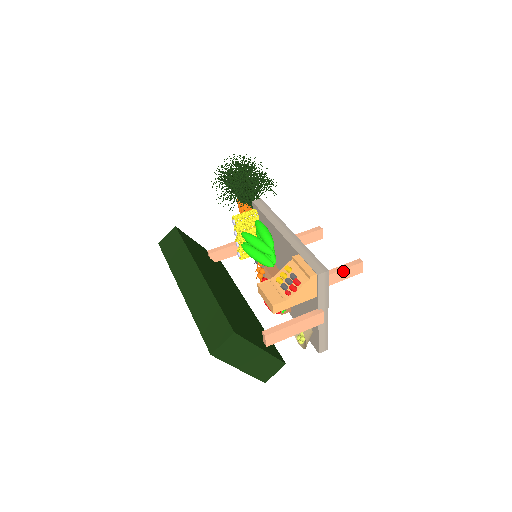
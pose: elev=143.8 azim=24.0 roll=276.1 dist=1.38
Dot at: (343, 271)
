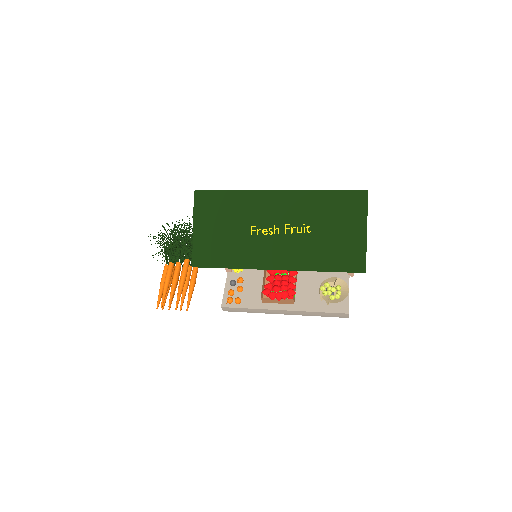
Dot at: occluded
